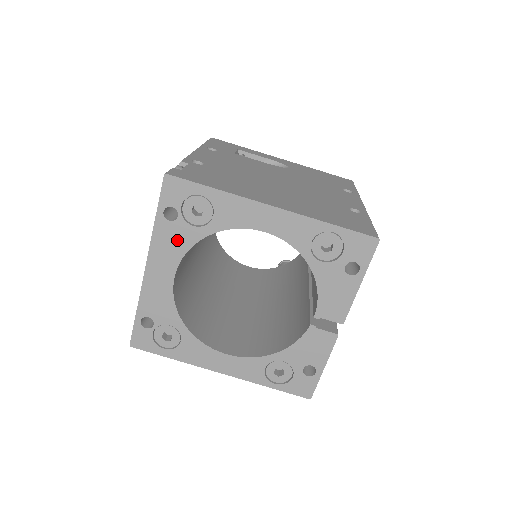
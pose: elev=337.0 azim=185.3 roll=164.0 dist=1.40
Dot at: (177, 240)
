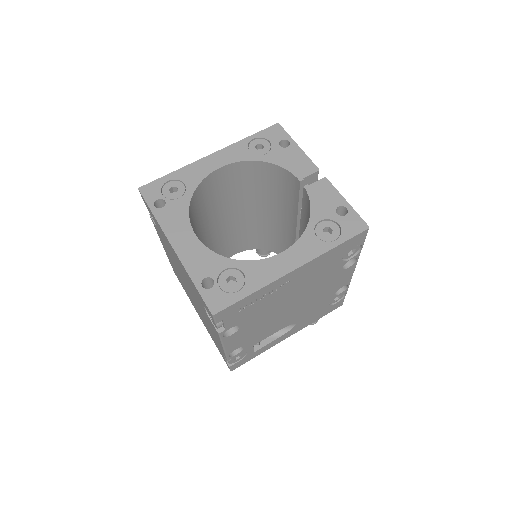
Dot at: (177, 213)
